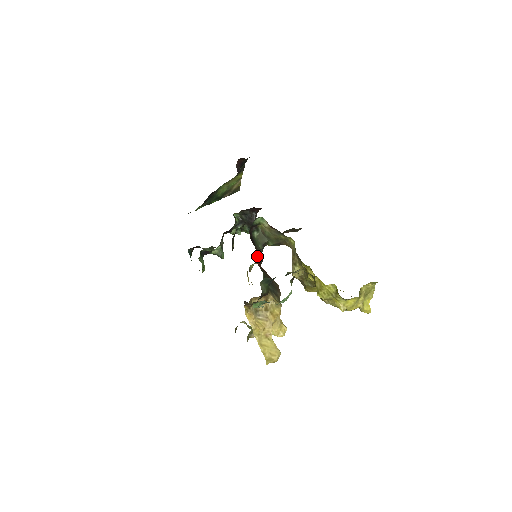
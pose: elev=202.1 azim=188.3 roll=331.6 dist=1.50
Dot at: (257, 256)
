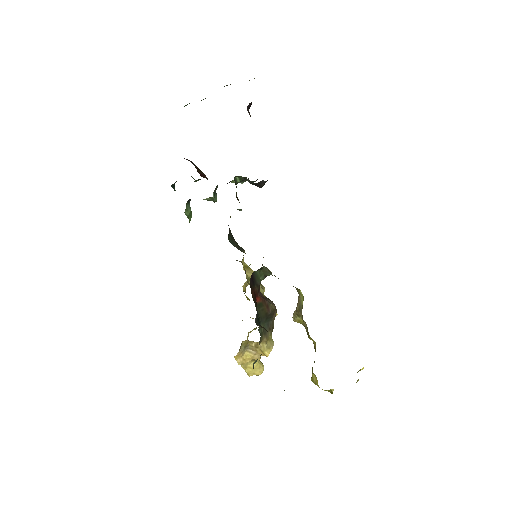
Dot at: (256, 294)
